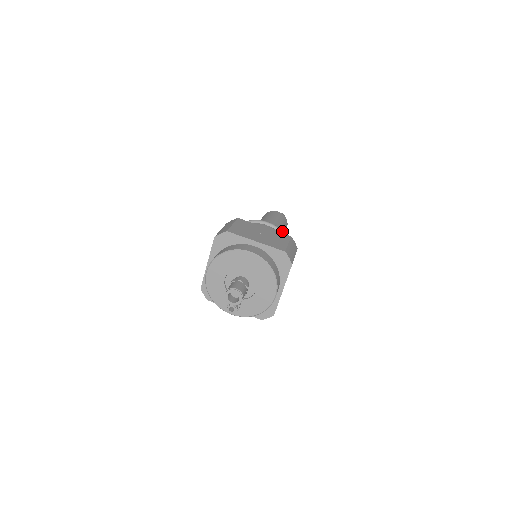
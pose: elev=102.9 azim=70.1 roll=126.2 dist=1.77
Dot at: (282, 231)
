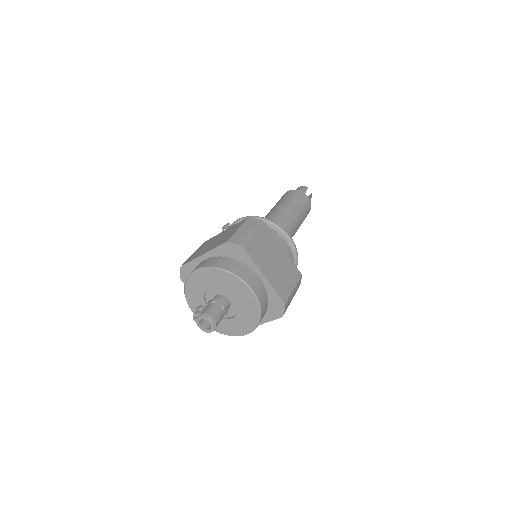
Dot at: (297, 254)
